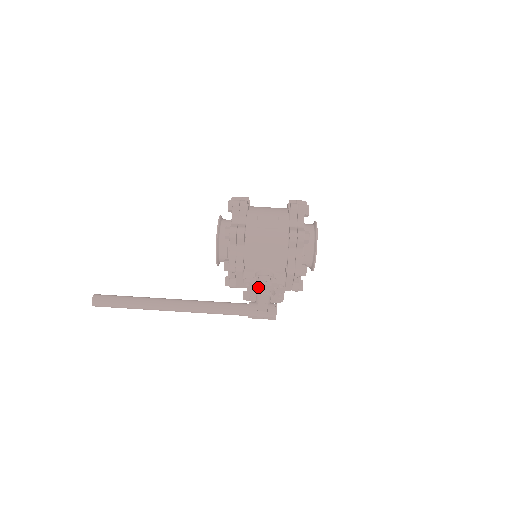
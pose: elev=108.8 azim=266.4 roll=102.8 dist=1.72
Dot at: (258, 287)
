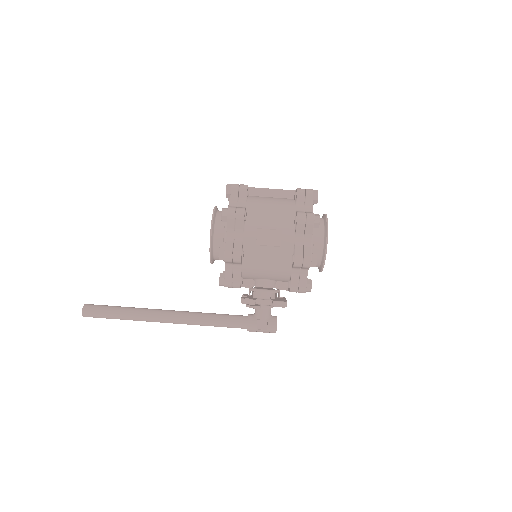
Dot at: (257, 308)
